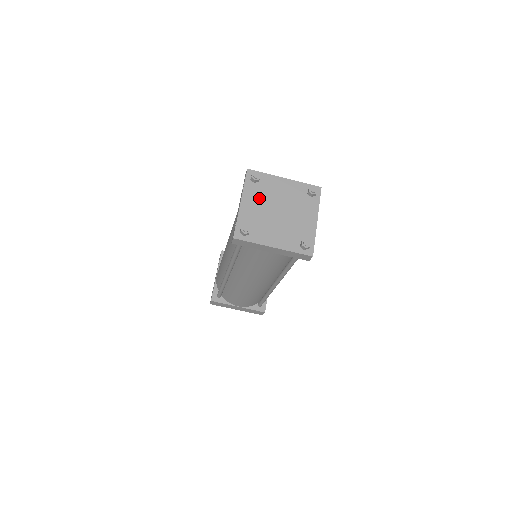
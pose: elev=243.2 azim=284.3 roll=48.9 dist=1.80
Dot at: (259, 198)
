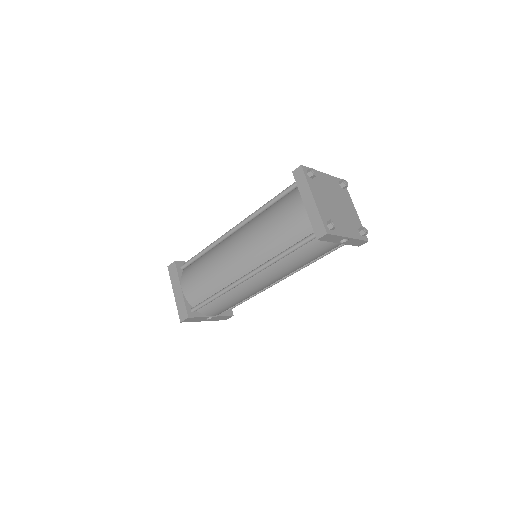
Dot at: (334, 188)
